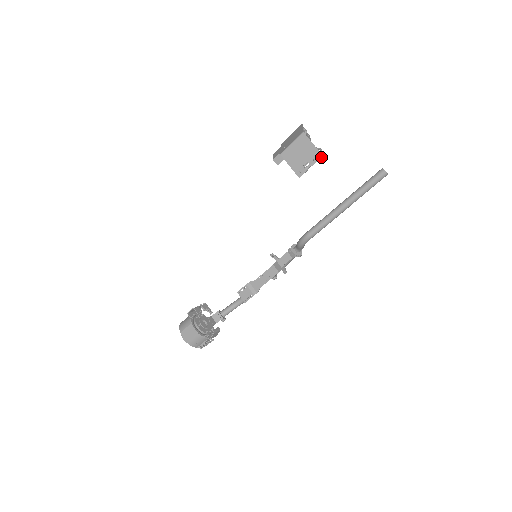
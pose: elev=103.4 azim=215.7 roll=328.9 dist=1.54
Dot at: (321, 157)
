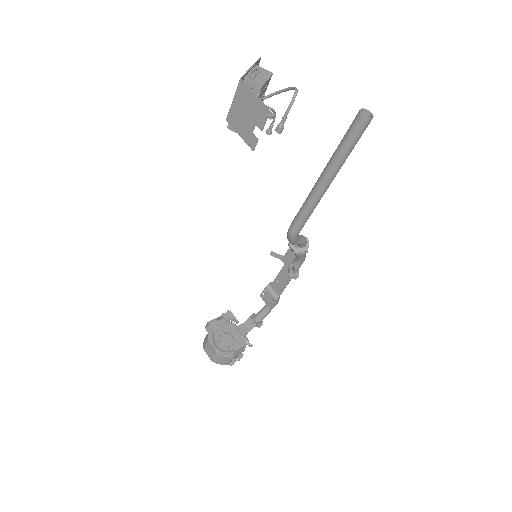
Dot at: (268, 113)
